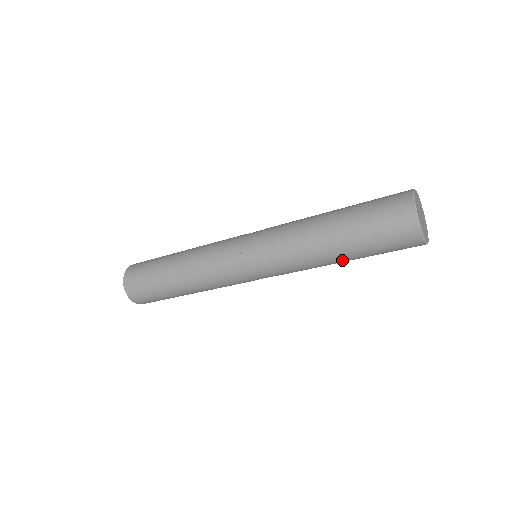
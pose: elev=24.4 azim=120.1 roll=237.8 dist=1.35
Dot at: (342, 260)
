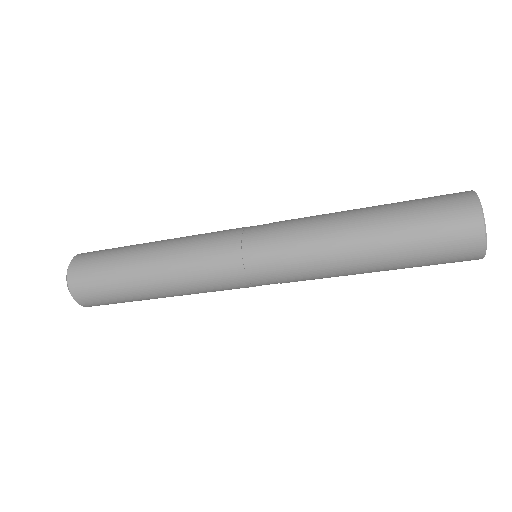
Dot at: occluded
